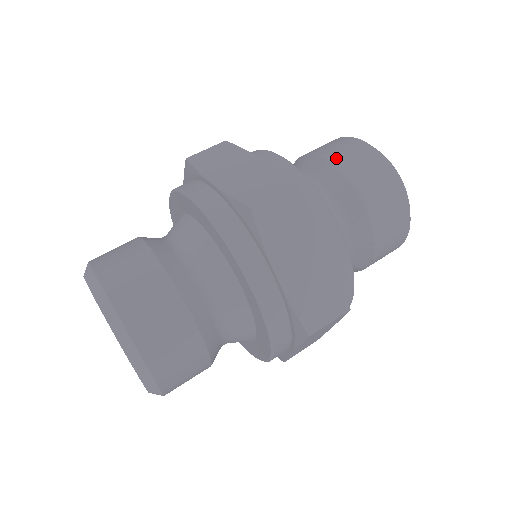
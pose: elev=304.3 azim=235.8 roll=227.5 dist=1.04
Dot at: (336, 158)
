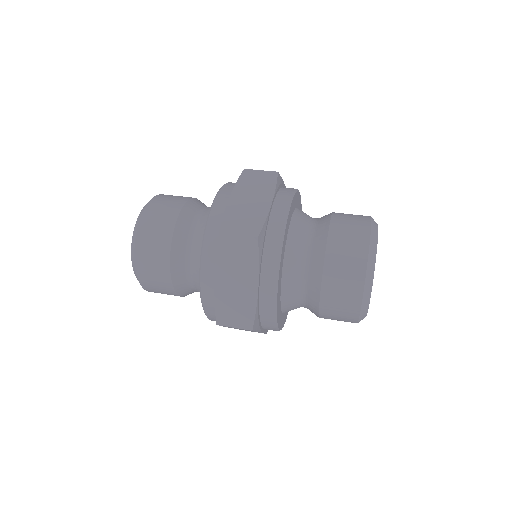
Dot at: occluded
